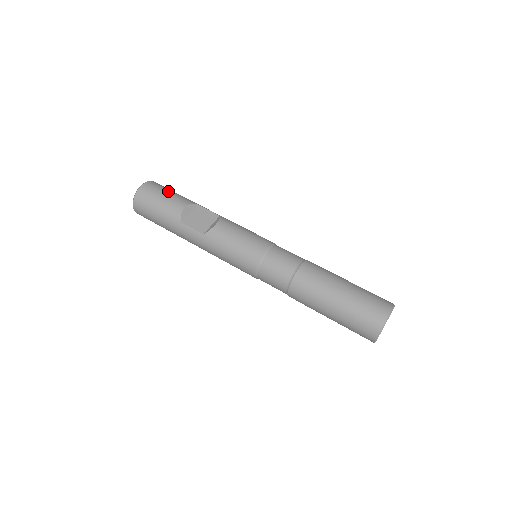
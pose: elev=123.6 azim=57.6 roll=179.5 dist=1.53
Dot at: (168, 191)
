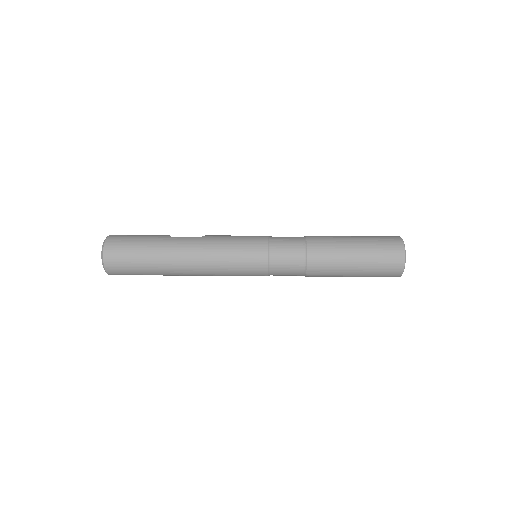
Dot at: occluded
